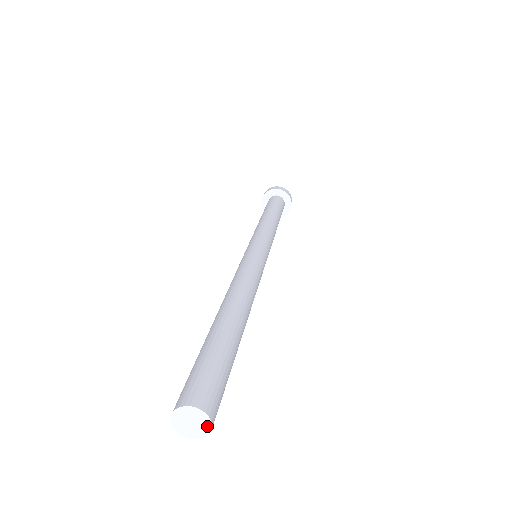
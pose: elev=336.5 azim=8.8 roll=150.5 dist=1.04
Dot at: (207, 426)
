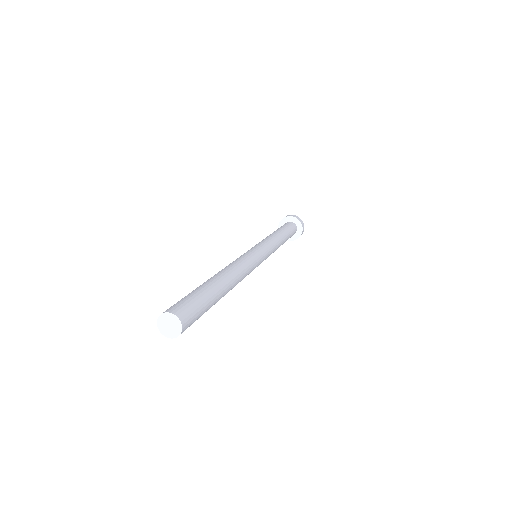
Dot at: (175, 334)
